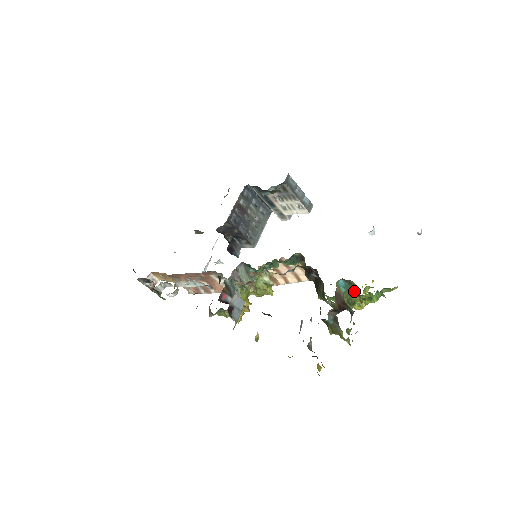
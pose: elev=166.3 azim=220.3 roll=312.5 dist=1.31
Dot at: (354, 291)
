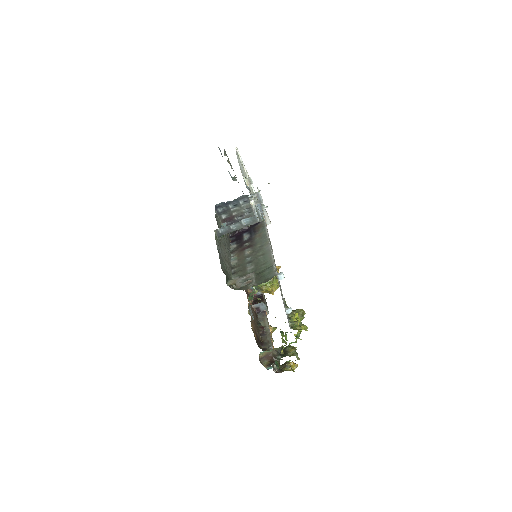
Dot at: occluded
